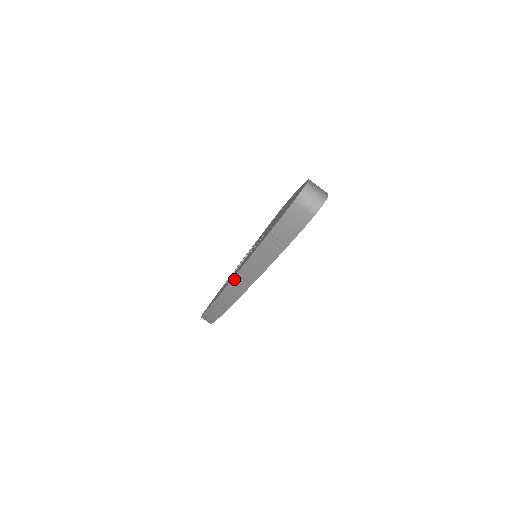
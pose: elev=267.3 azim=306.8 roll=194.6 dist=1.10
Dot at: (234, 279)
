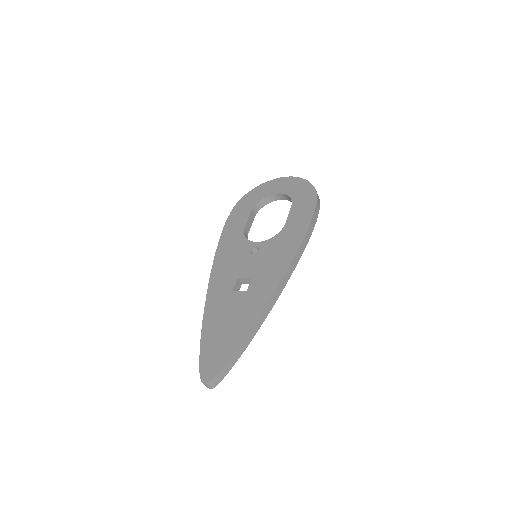
Dot at: (205, 310)
